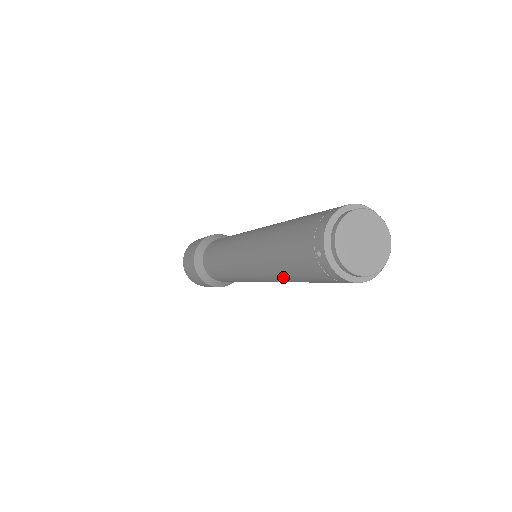
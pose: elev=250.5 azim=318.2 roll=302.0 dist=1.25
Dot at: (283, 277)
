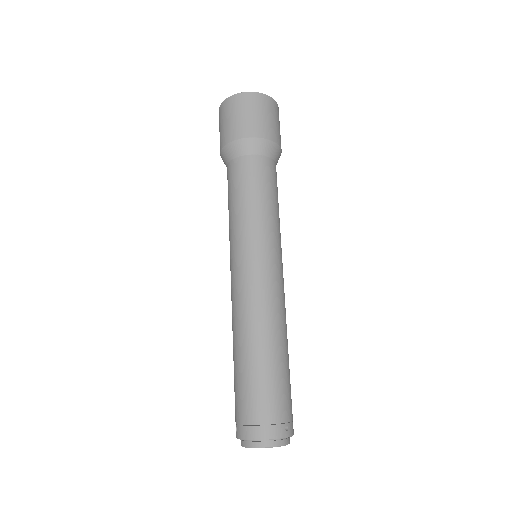
Dot at: occluded
